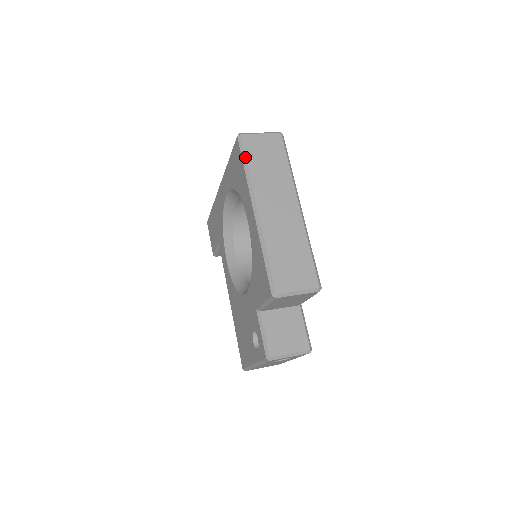
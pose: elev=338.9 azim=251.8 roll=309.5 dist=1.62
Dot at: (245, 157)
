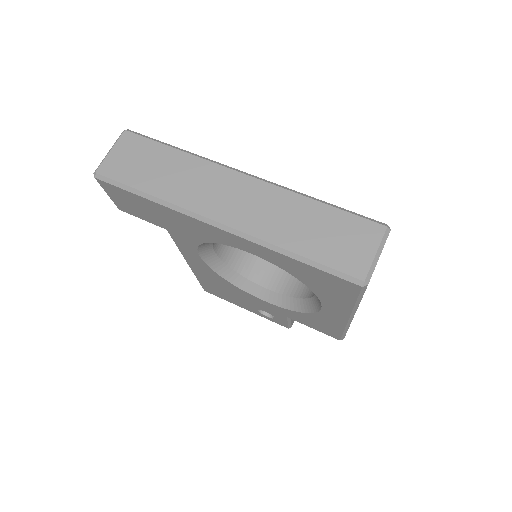
Dot at: occluded
